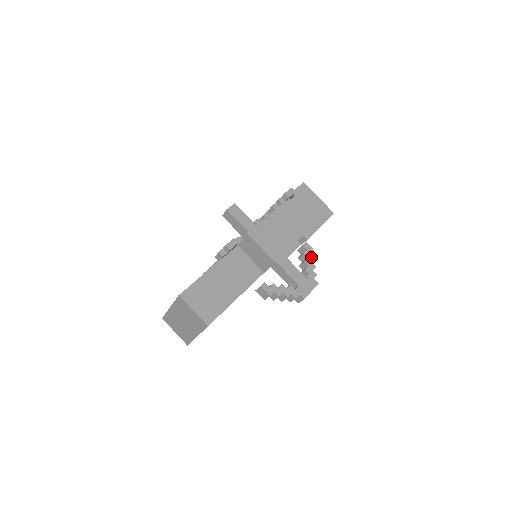
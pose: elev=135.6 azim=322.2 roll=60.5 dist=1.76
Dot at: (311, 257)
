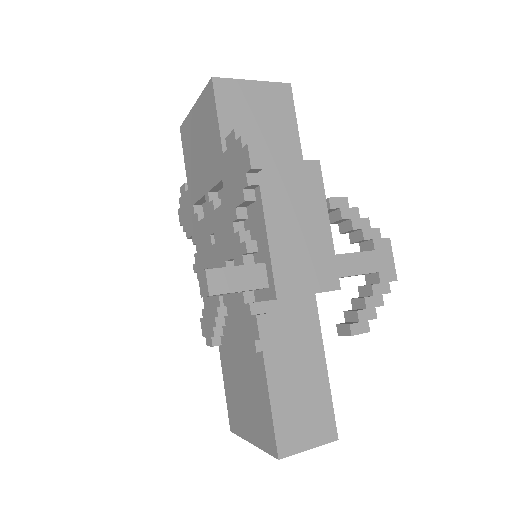
Dot at: (353, 212)
